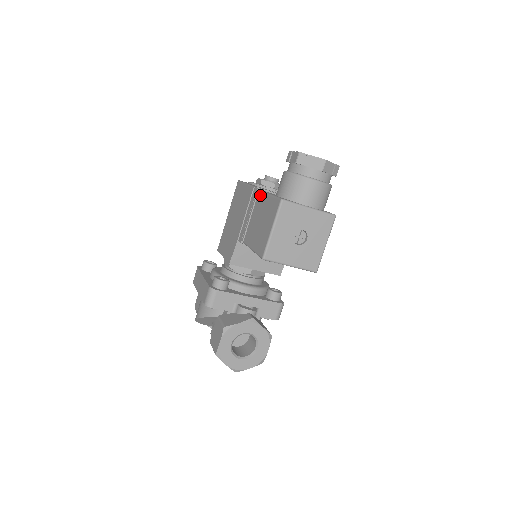
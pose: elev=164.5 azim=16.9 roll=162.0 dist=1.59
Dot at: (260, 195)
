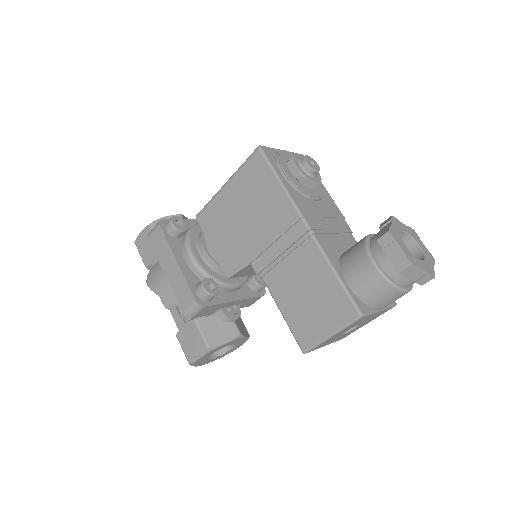
Dot at: (313, 248)
